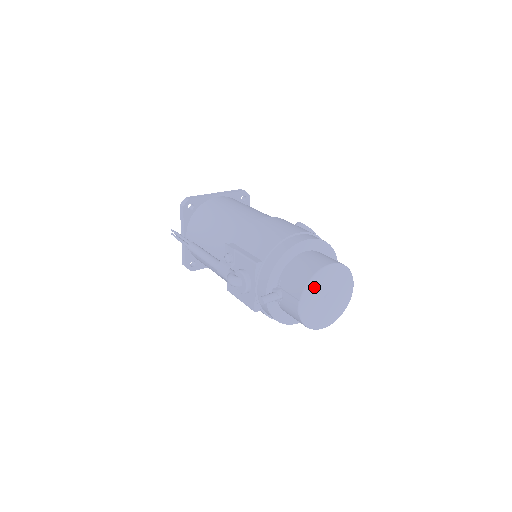
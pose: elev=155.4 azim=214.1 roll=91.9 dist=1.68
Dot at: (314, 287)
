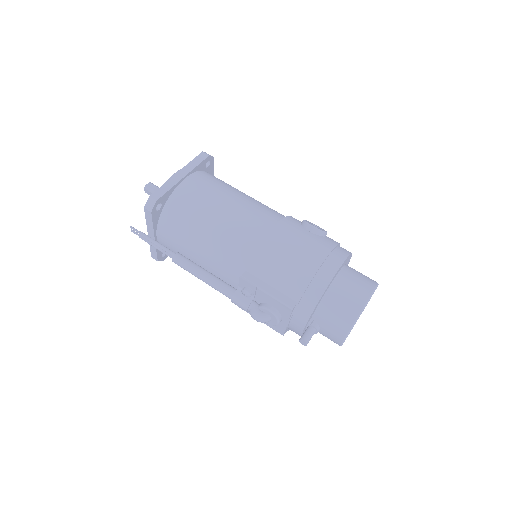
Dot at: occluded
